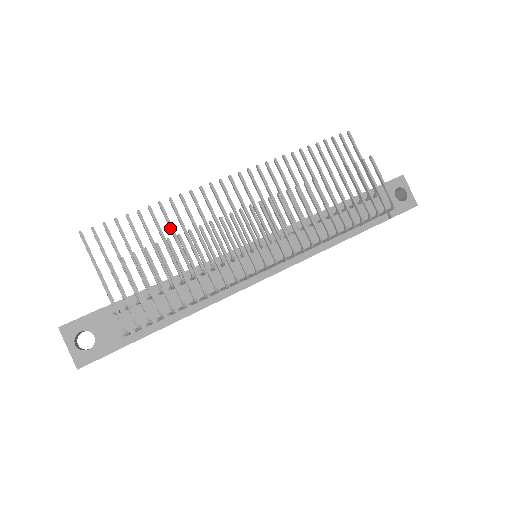
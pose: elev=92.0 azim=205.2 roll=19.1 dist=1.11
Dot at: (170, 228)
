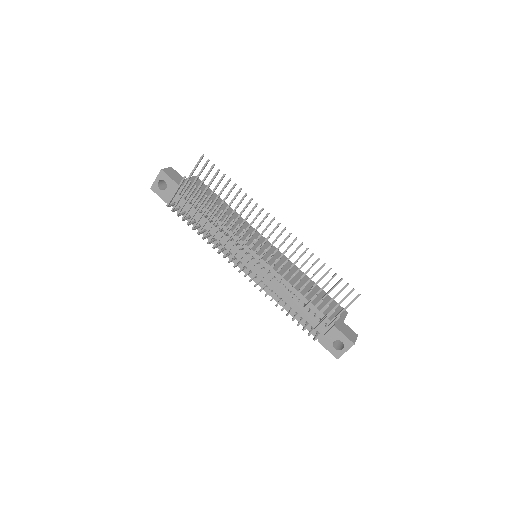
Dot at: (230, 202)
